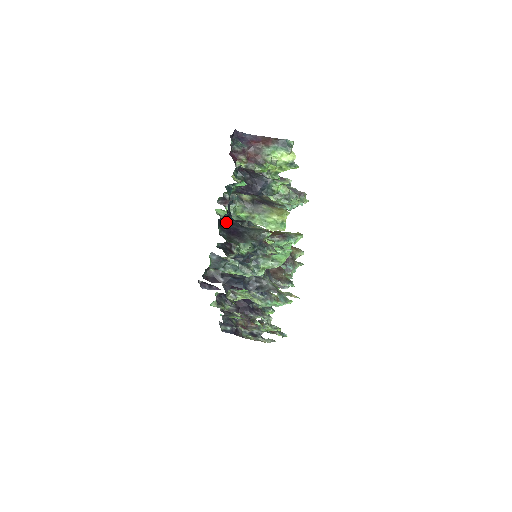
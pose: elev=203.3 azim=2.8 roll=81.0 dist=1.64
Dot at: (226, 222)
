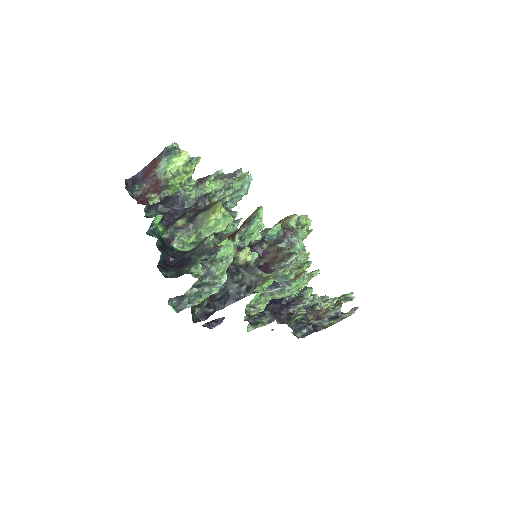
Dot at: (172, 260)
